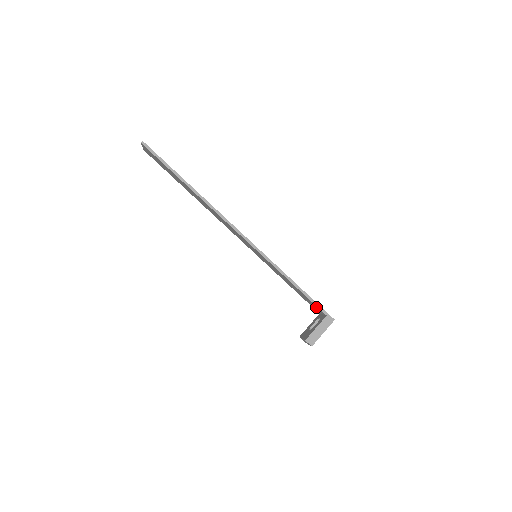
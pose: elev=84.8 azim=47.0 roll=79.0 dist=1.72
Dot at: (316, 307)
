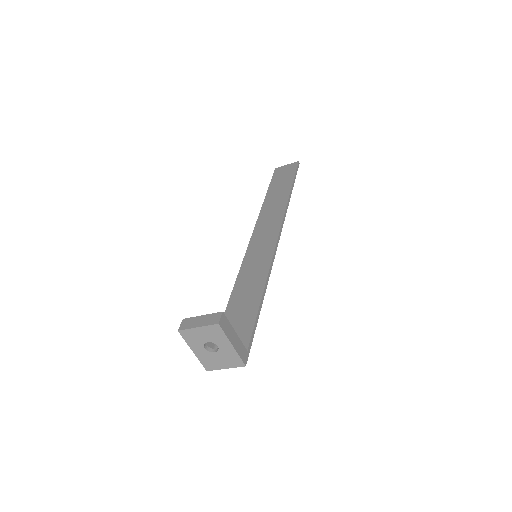
Dot at: (241, 337)
